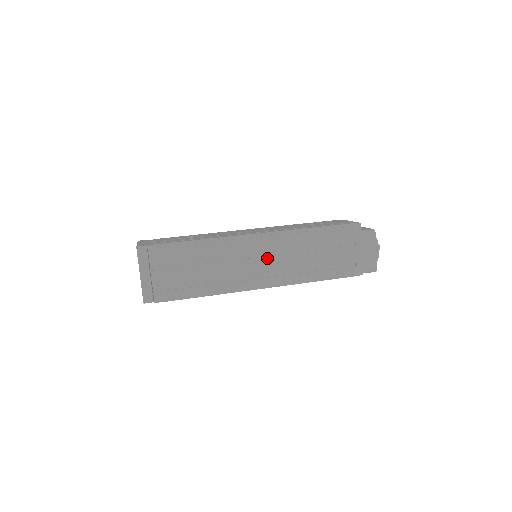
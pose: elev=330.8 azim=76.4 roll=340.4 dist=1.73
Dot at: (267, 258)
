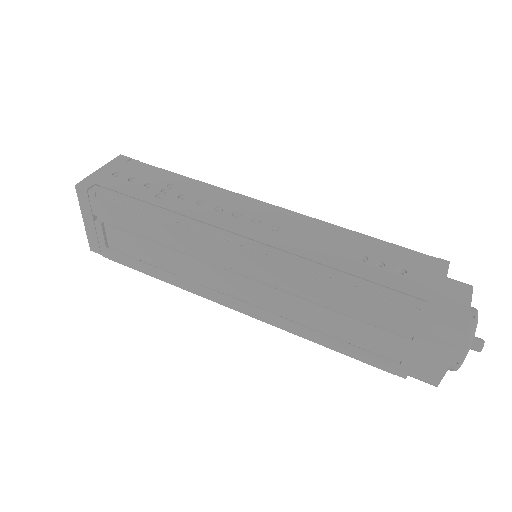
Dot at: (249, 281)
